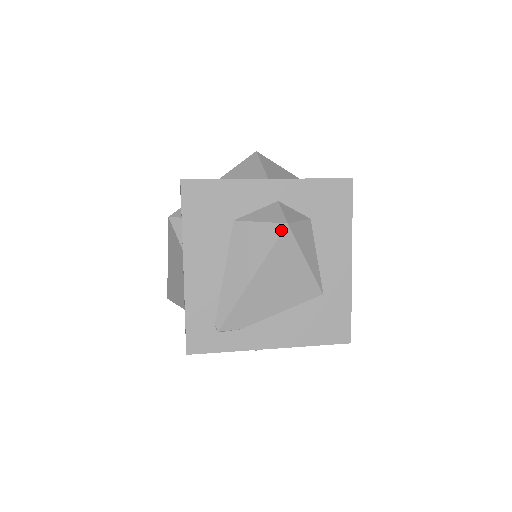
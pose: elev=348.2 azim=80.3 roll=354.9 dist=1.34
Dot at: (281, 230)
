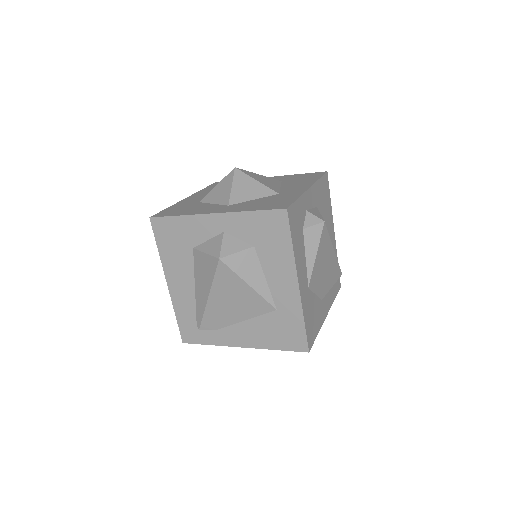
Dot at: (216, 263)
